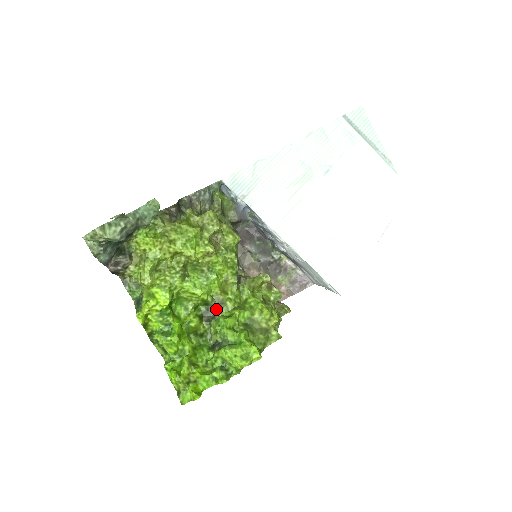
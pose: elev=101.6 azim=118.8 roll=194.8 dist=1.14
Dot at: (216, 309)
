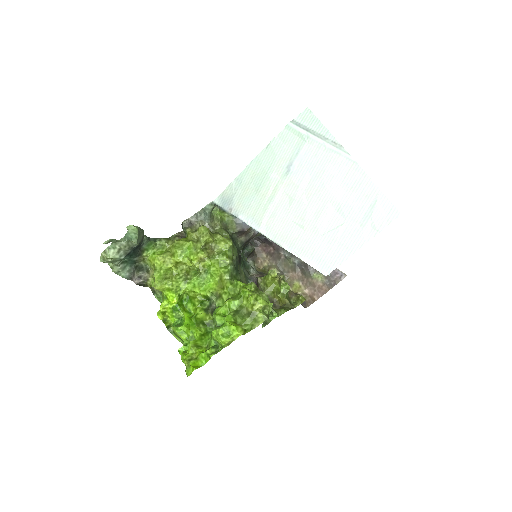
Dot at: (215, 302)
